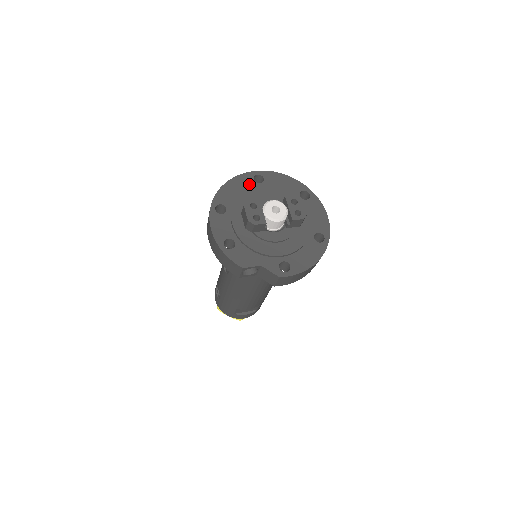
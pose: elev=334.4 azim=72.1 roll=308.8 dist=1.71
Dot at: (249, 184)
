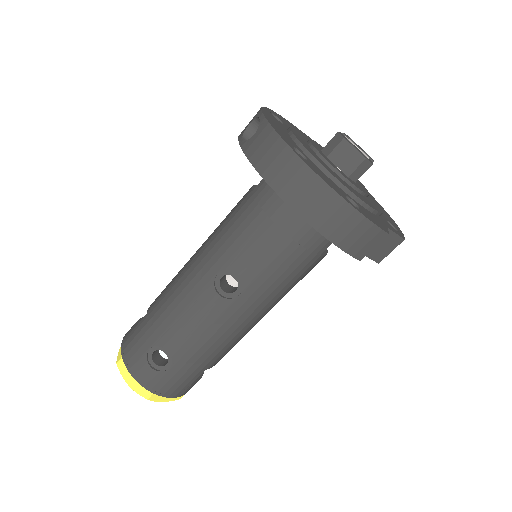
Dot at: (279, 123)
